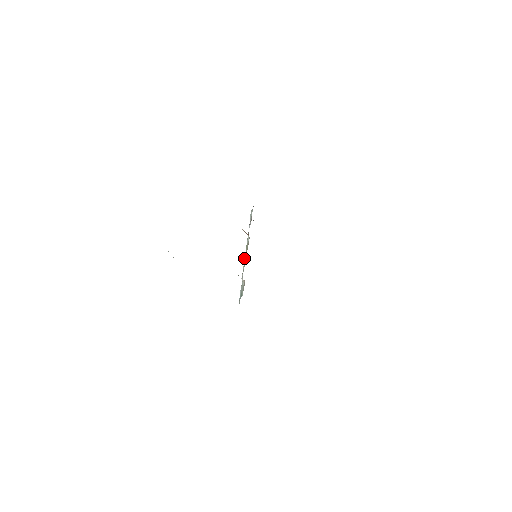
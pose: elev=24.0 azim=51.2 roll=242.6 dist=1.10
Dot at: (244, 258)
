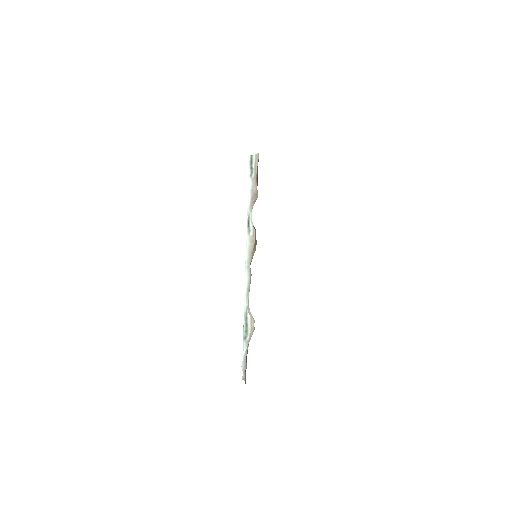
Dot at: (246, 260)
